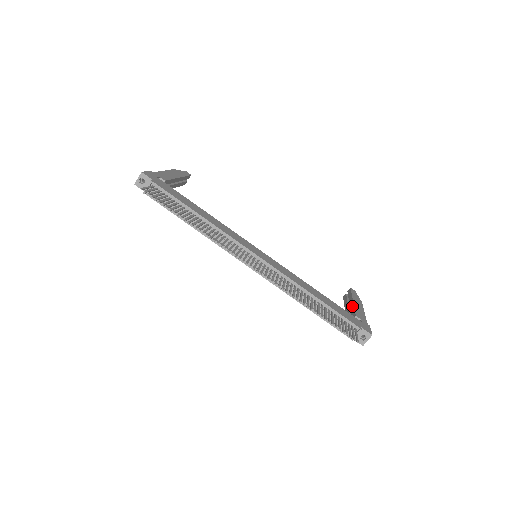
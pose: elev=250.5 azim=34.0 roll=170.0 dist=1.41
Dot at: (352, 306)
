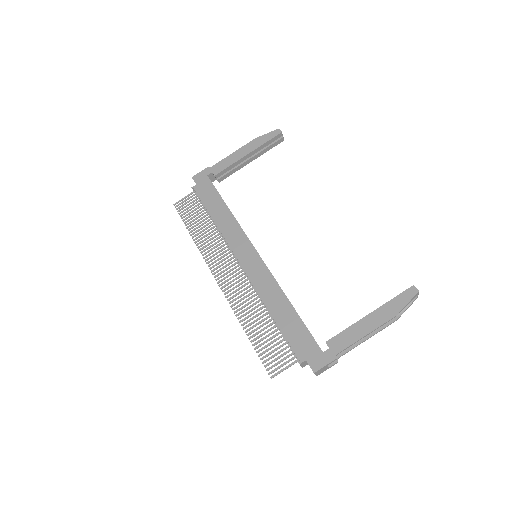
Dot at: occluded
